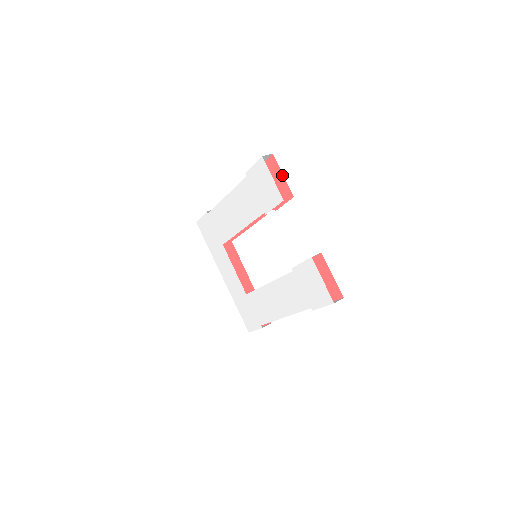
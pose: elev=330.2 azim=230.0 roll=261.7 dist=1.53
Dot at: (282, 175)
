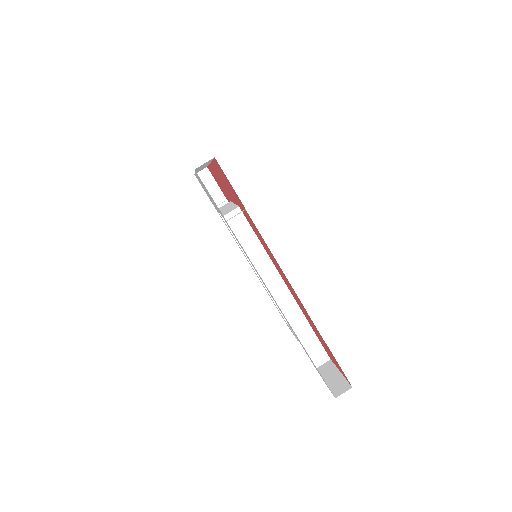
Dot at: (340, 372)
